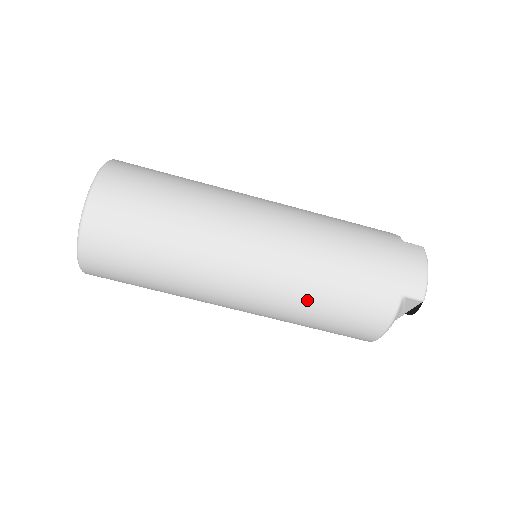
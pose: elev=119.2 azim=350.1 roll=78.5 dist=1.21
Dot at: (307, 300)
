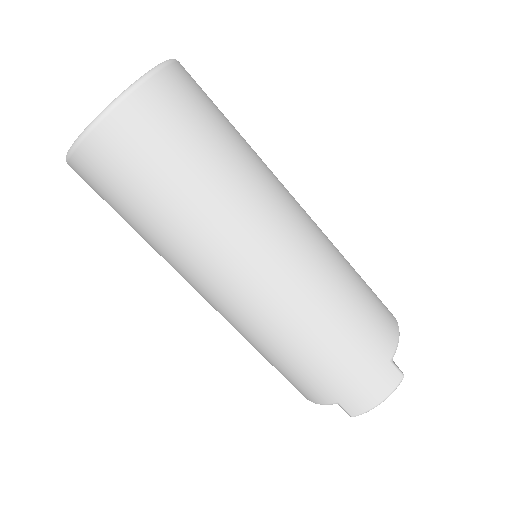
Dot at: (256, 345)
